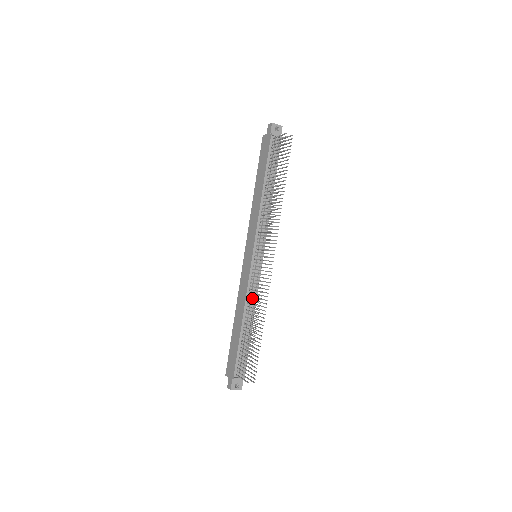
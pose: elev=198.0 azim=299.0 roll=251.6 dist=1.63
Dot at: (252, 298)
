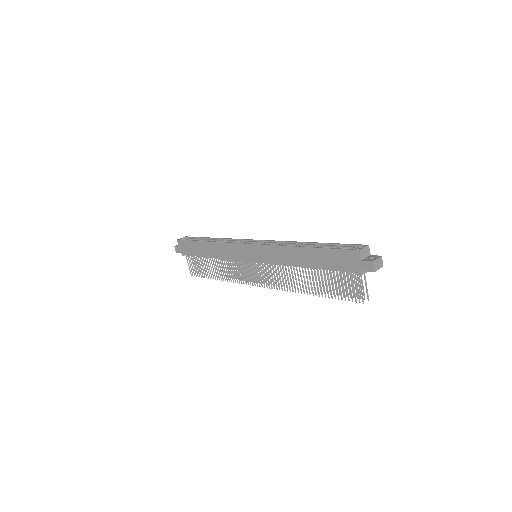
Dot at: occluded
